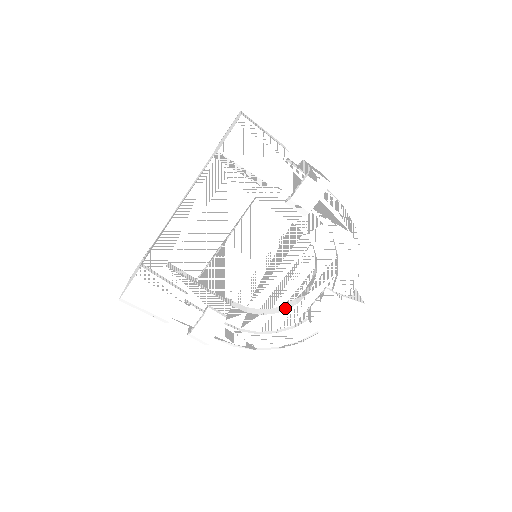
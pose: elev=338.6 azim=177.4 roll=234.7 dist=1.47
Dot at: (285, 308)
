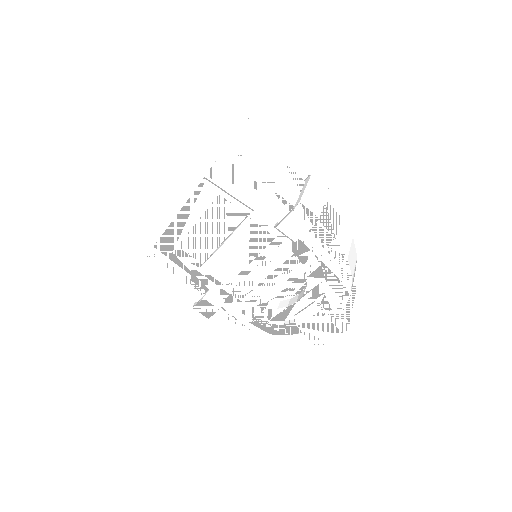
Dot at: (278, 306)
